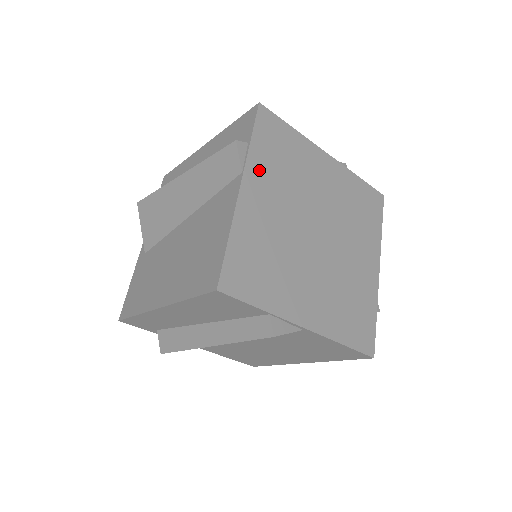
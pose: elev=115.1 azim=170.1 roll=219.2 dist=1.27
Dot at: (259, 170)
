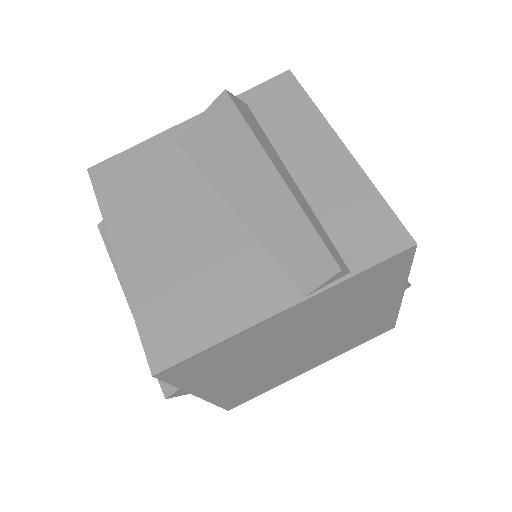
Dot at: (323, 300)
